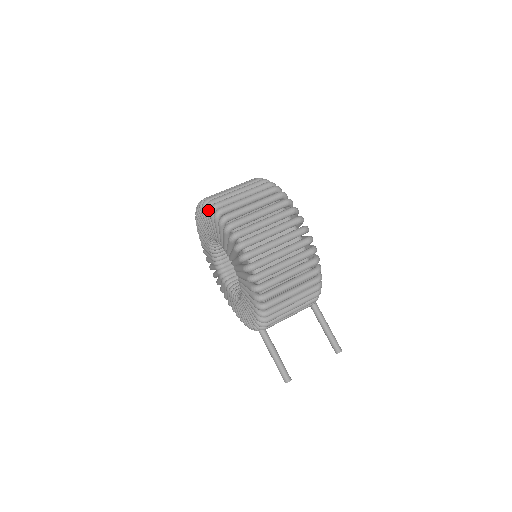
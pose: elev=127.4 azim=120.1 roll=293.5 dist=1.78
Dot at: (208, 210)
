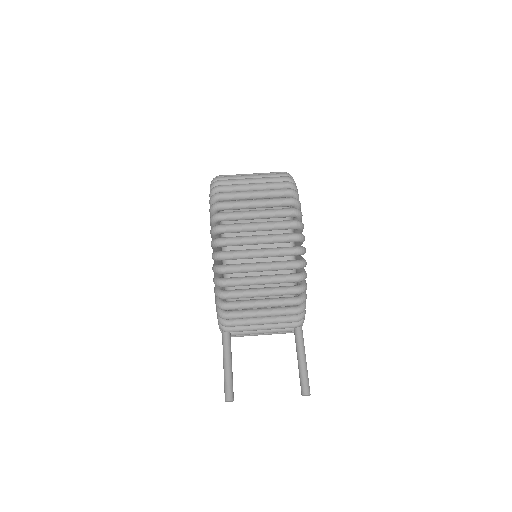
Dot at: occluded
